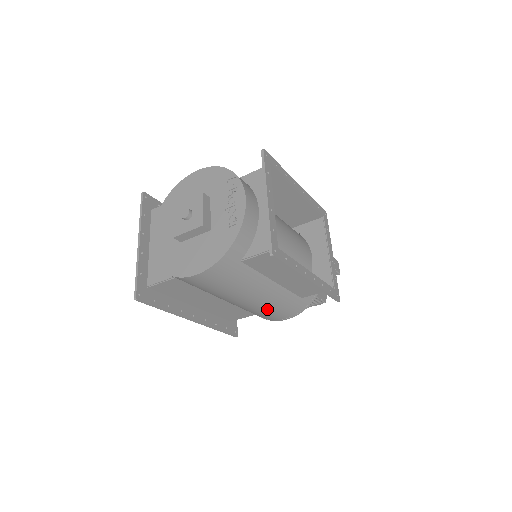
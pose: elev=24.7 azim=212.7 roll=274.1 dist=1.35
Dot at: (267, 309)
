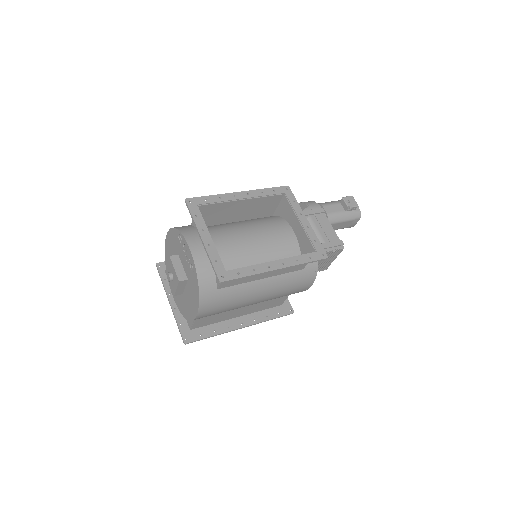
Dot at: (283, 293)
